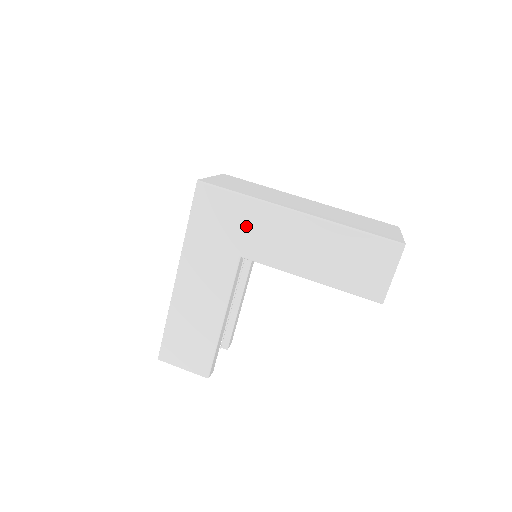
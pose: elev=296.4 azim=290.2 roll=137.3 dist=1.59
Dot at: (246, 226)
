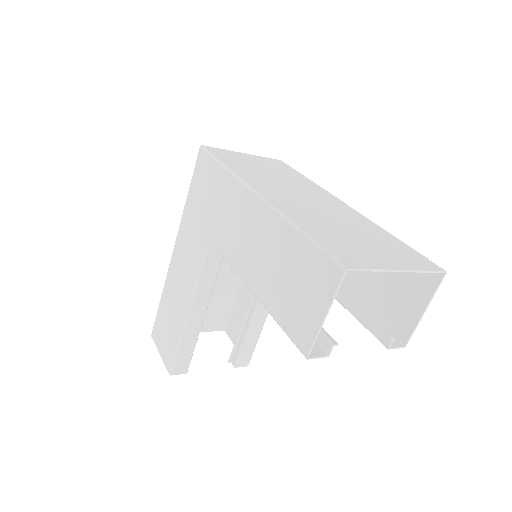
Dot at: (218, 204)
